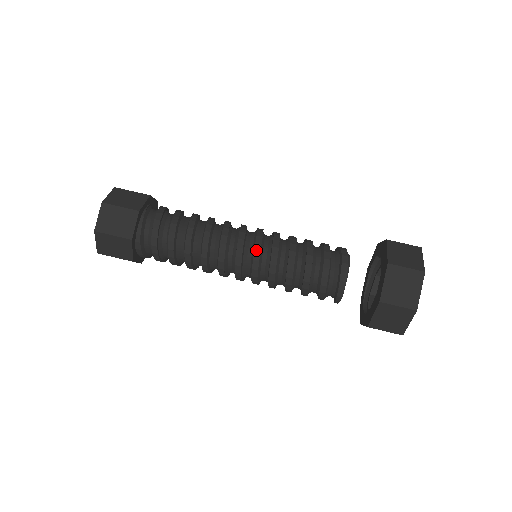
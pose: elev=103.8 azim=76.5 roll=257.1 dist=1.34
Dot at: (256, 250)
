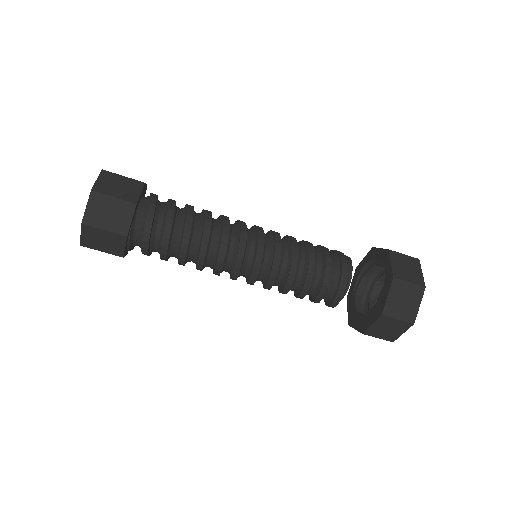
Dot at: occluded
